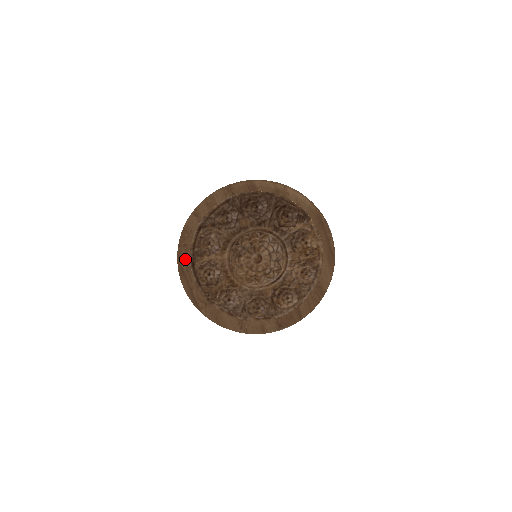
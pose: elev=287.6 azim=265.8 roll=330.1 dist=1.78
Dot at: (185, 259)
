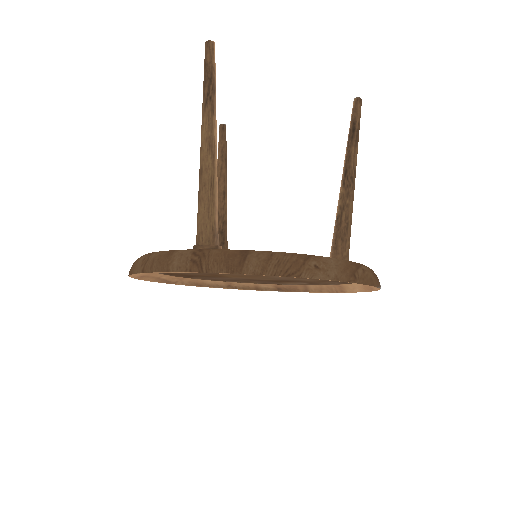
Dot at: occluded
